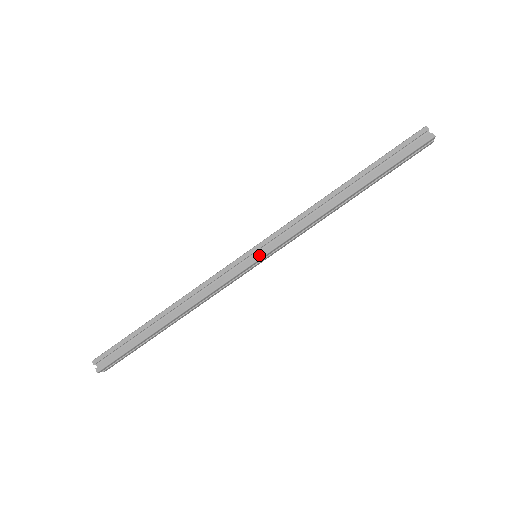
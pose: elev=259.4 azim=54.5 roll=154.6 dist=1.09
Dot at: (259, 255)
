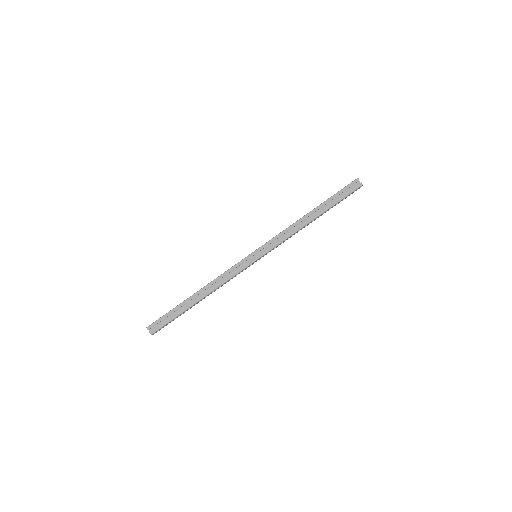
Dot at: (259, 256)
